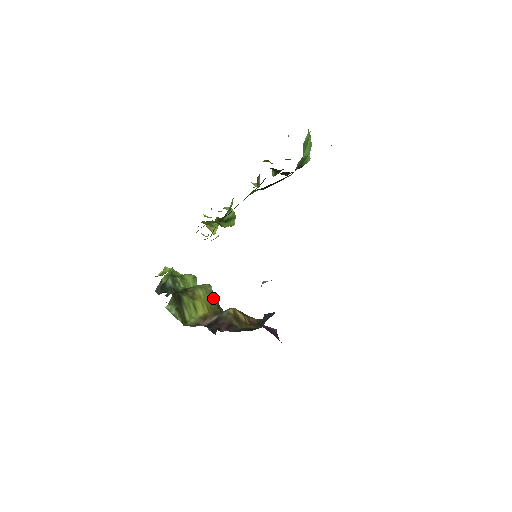
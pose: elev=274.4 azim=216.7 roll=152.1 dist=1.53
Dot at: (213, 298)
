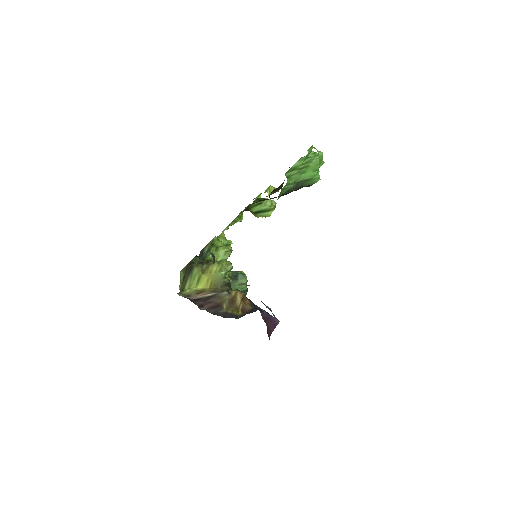
Dot at: (223, 276)
